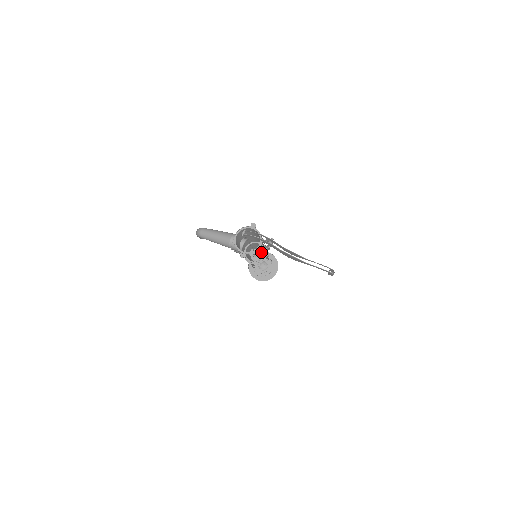
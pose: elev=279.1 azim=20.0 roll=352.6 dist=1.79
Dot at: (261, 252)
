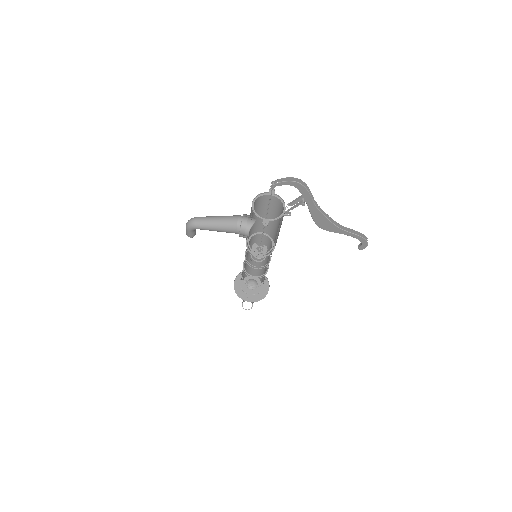
Dot at: (265, 246)
